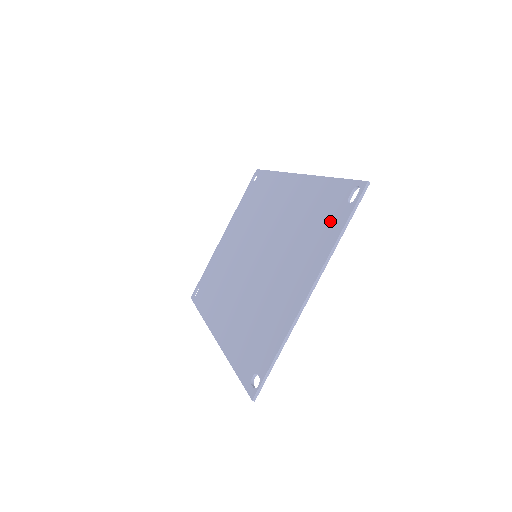
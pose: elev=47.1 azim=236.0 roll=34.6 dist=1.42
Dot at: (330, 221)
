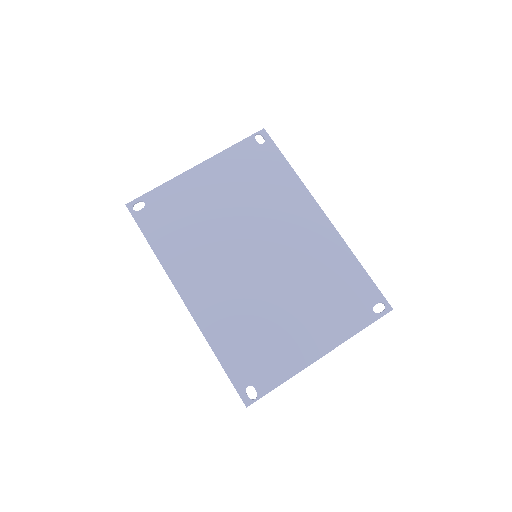
Dot at: (354, 310)
